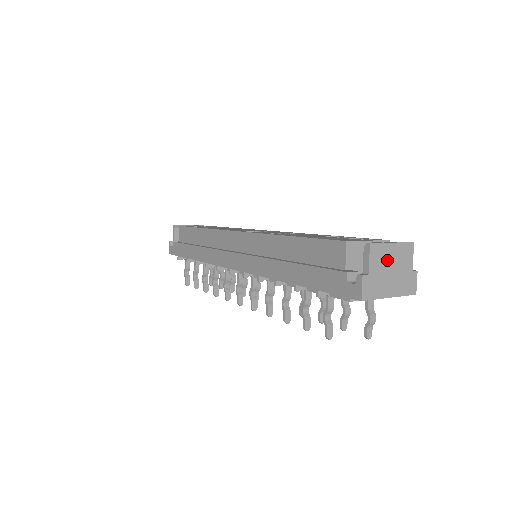
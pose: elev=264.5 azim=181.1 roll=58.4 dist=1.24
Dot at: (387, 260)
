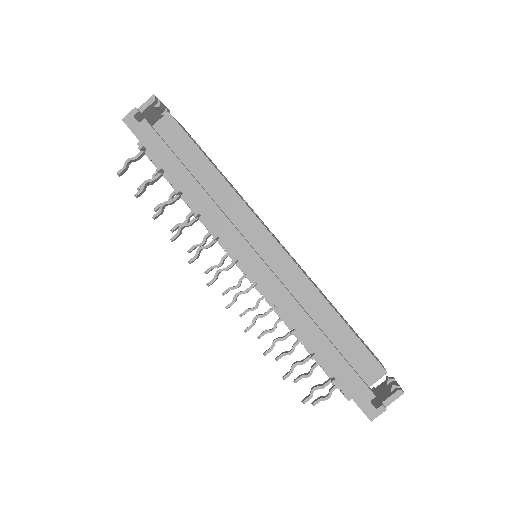
Dot at: occluded
